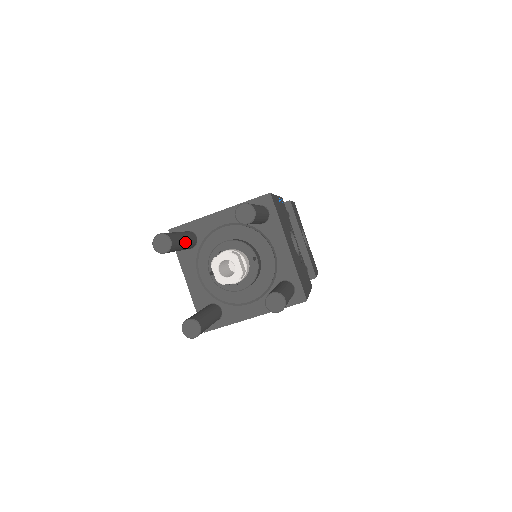
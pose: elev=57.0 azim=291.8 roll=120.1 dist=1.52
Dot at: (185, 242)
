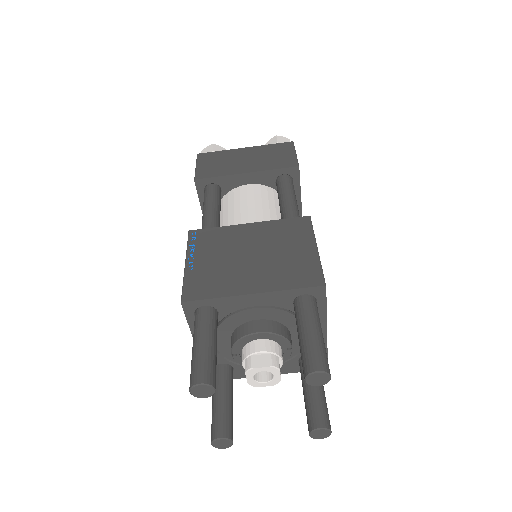
Dot at: (216, 350)
